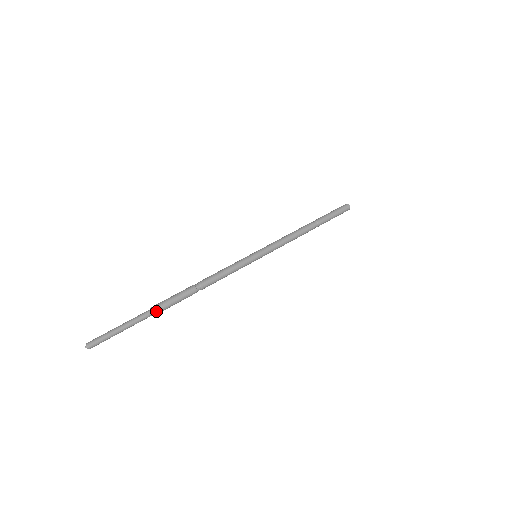
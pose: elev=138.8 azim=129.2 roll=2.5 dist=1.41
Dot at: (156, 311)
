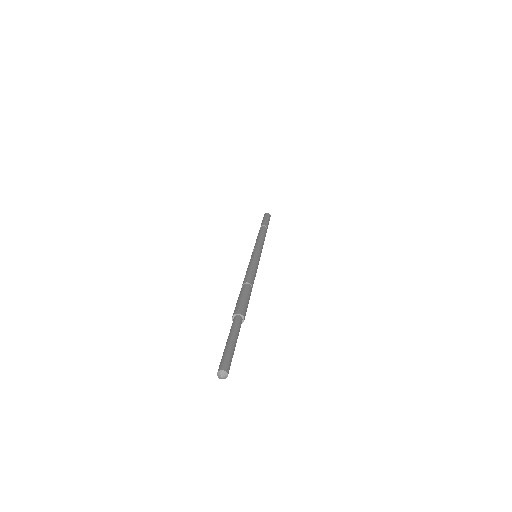
Dot at: (244, 317)
